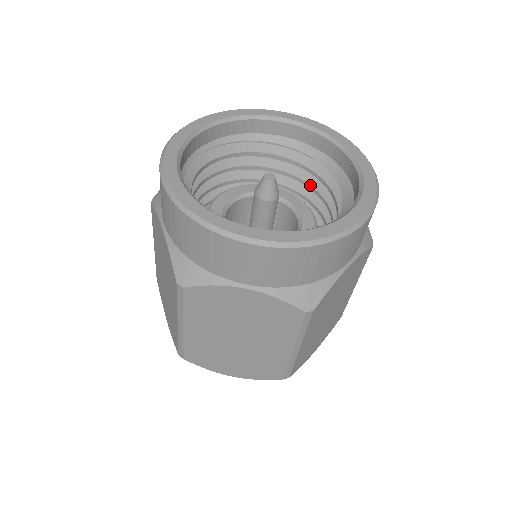
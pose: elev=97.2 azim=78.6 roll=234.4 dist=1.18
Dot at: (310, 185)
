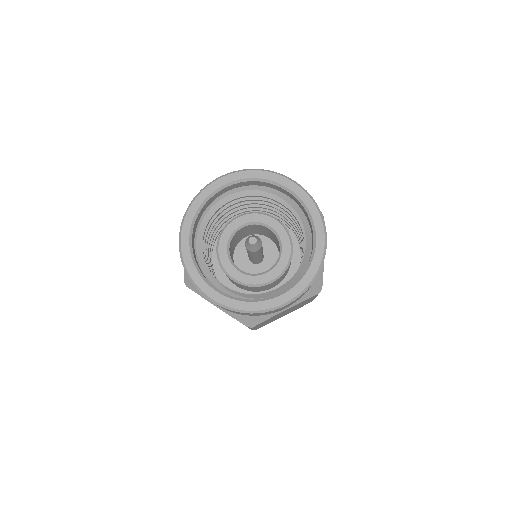
Dot at: (300, 231)
